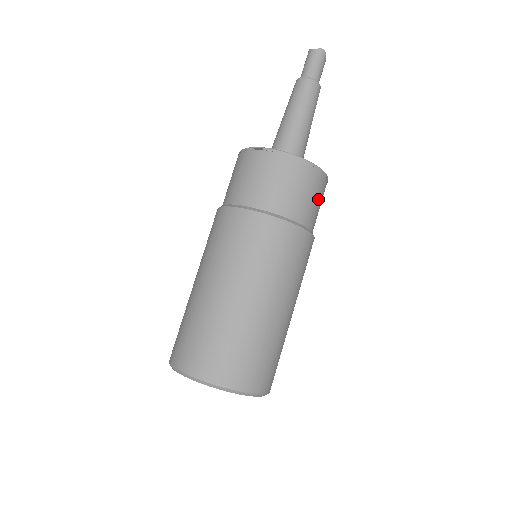
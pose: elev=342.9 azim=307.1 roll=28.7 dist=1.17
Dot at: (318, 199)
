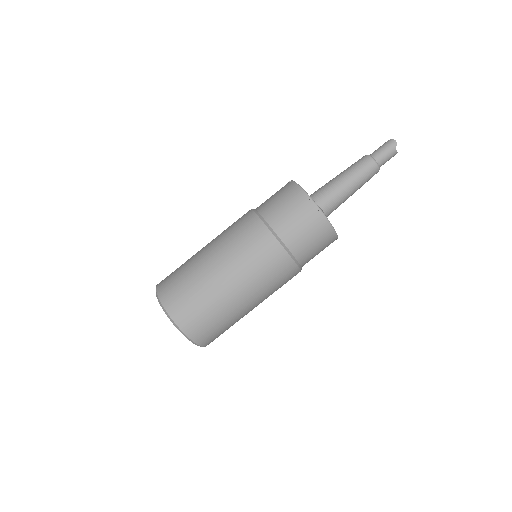
Dot at: (307, 230)
